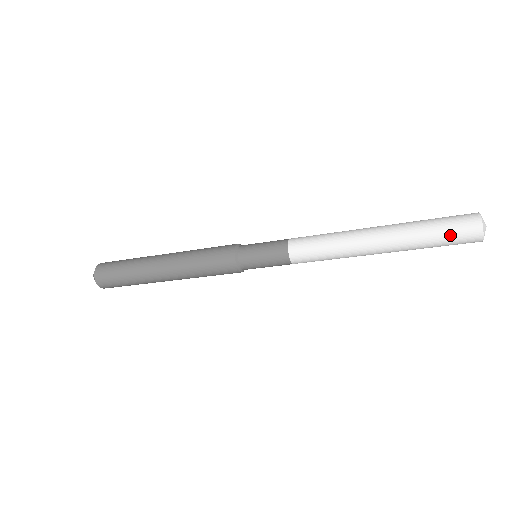
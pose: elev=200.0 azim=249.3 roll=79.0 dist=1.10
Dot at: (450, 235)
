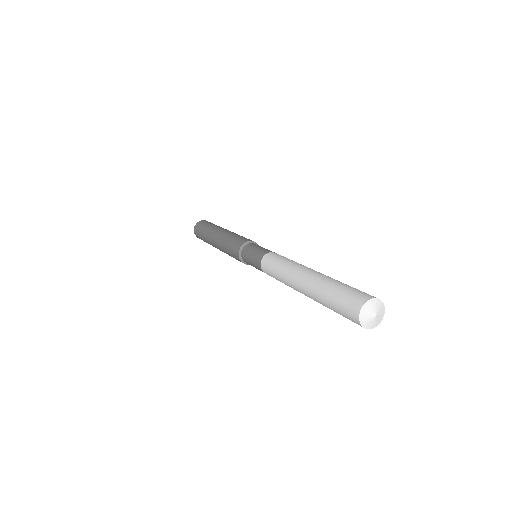
Dot at: (345, 317)
